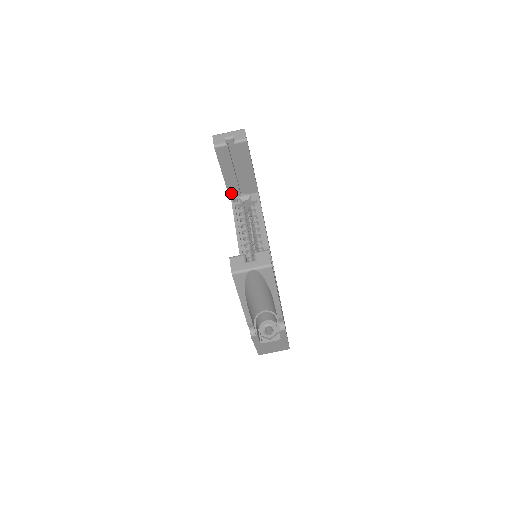
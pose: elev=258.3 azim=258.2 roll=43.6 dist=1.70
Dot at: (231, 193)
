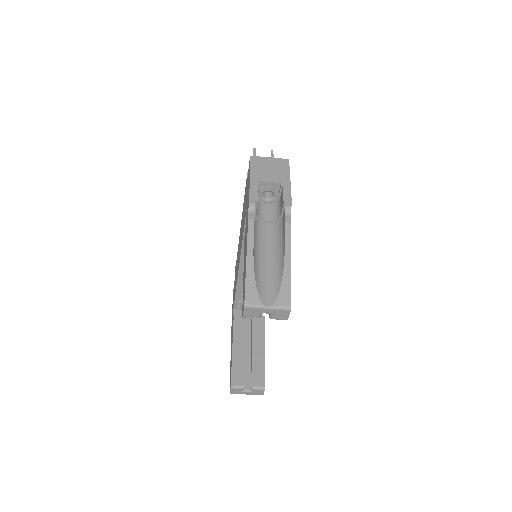
Dot at: occluded
